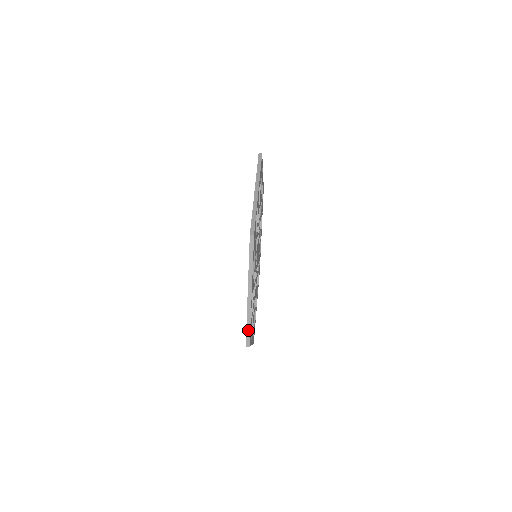
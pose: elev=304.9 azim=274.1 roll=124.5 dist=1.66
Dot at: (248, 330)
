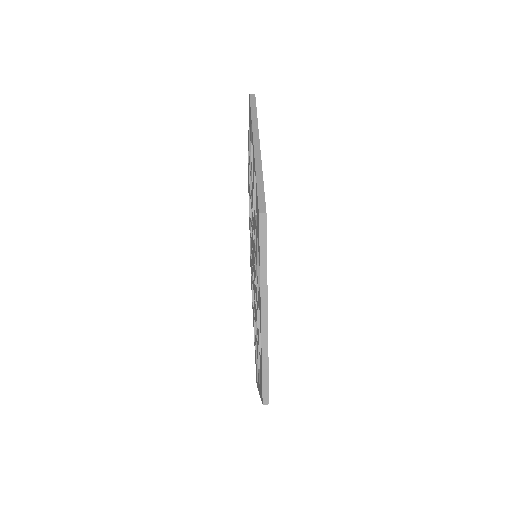
Dot at: (260, 189)
